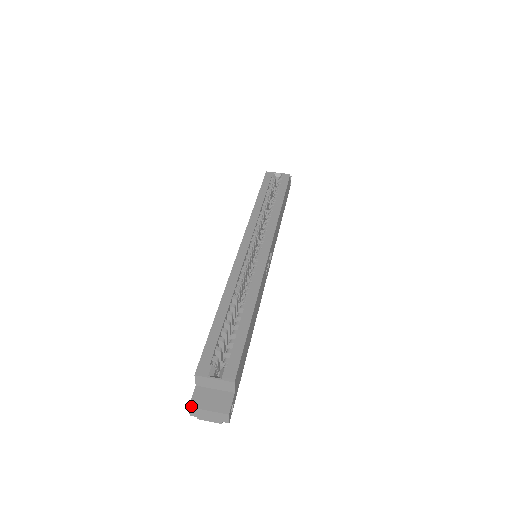
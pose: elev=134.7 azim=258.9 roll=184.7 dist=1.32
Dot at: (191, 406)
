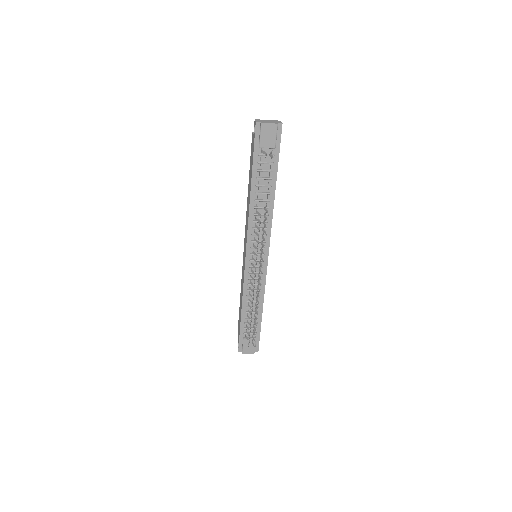
Dot at: (256, 120)
